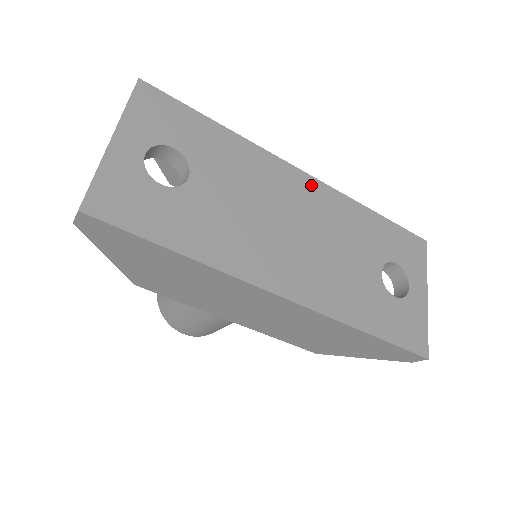
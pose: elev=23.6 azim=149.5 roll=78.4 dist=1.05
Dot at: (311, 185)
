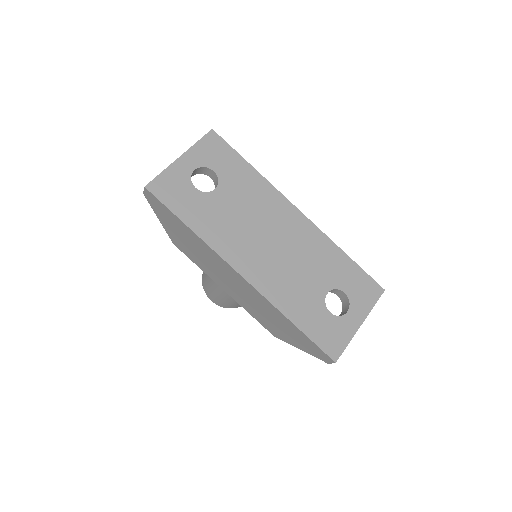
Dot at: (300, 220)
